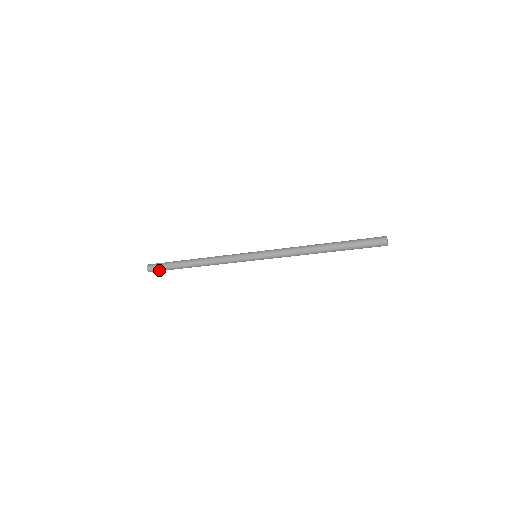
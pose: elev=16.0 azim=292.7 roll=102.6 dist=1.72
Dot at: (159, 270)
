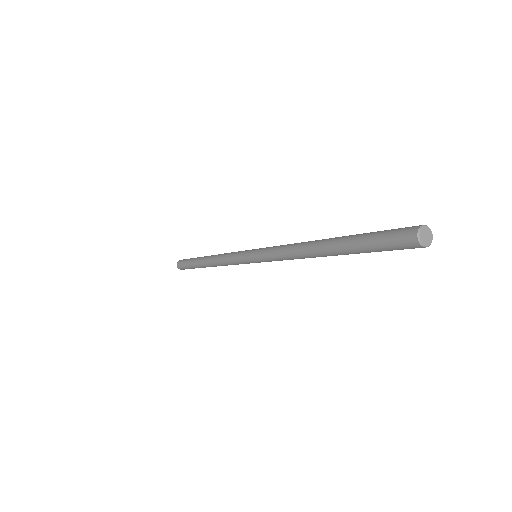
Dot at: occluded
